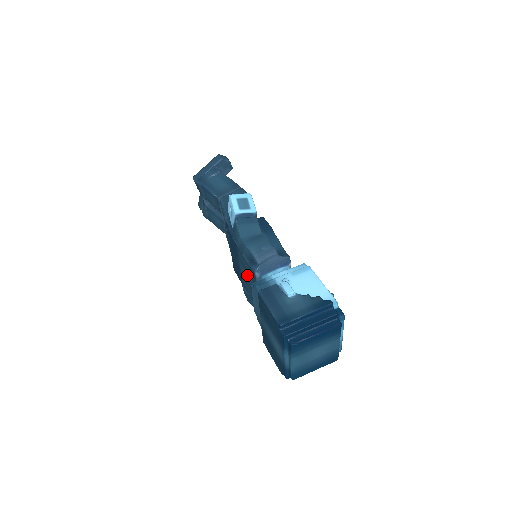
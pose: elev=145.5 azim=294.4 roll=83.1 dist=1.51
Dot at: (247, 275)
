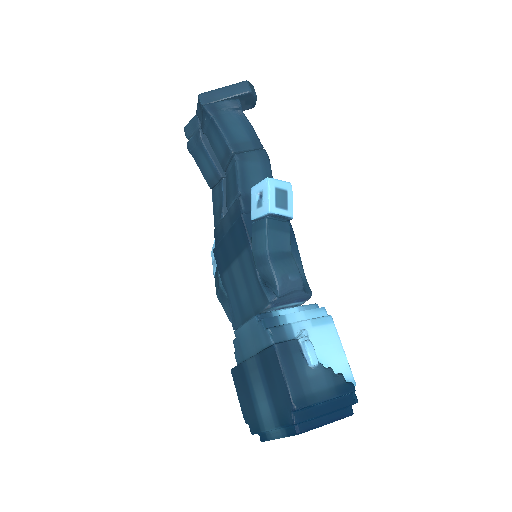
Dot at: (244, 286)
